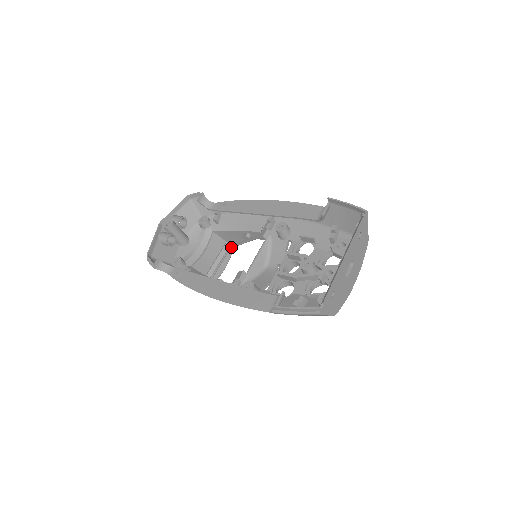
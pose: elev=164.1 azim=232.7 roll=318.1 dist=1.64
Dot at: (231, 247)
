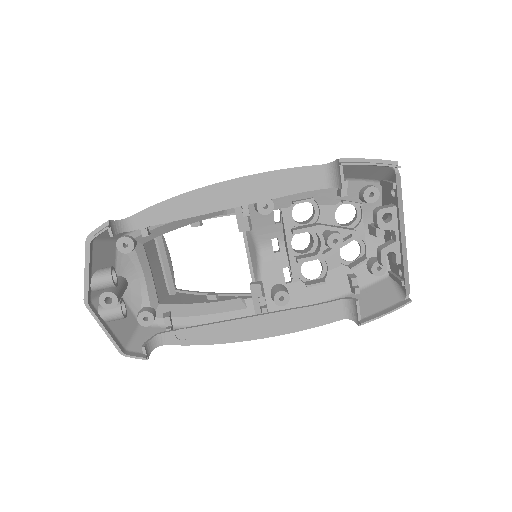
Dot at: occluded
